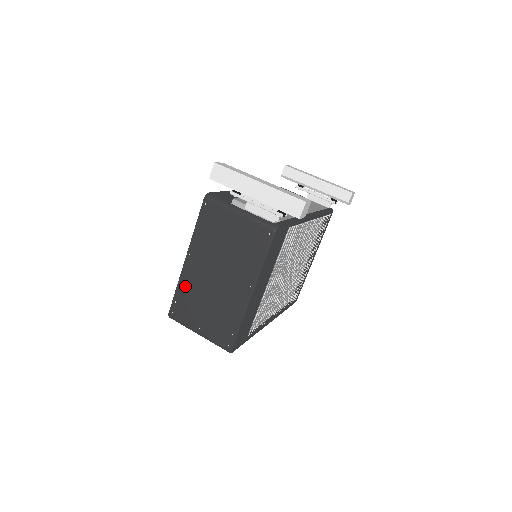
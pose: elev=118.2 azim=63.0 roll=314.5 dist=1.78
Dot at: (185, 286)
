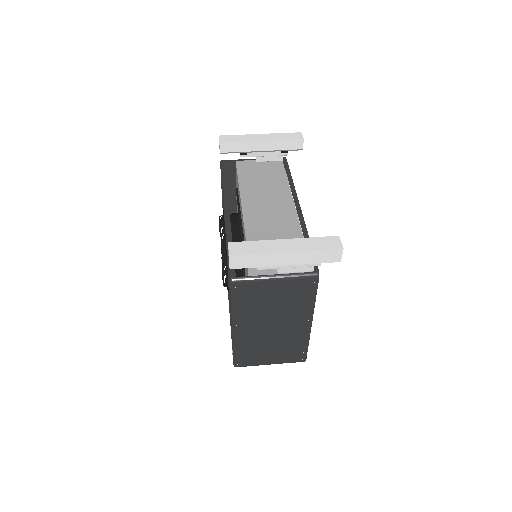
Dot at: (242, 346)
